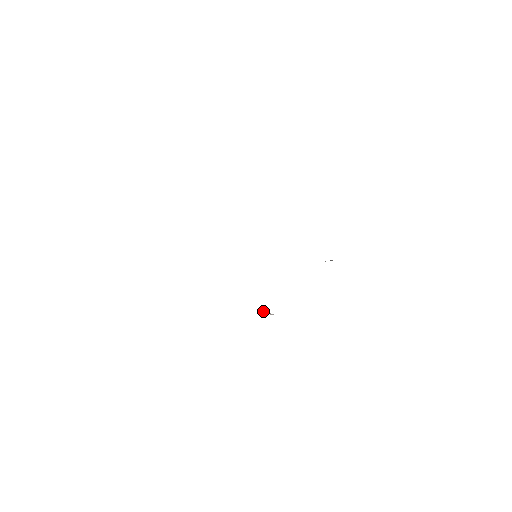
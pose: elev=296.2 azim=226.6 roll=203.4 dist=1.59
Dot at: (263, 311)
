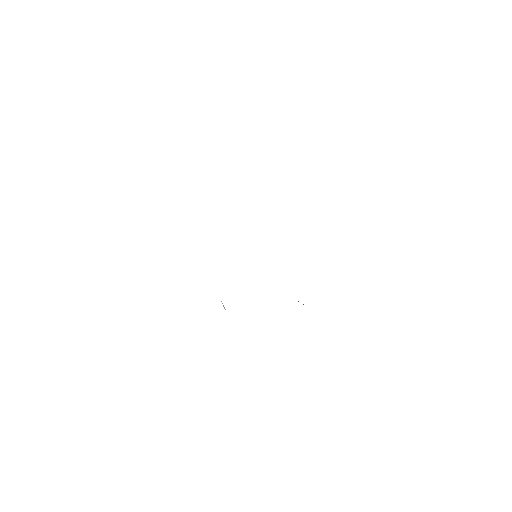
Dot at: (221, 301)
